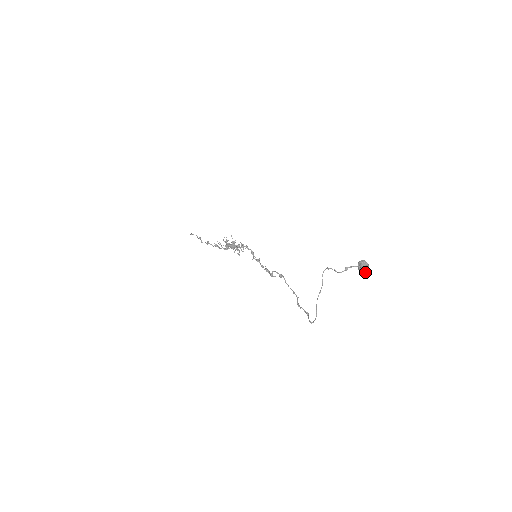
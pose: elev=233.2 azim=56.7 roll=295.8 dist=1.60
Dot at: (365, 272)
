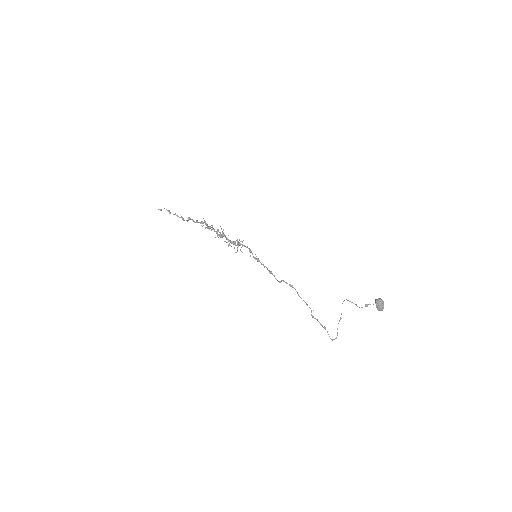
Dot at: (382, 309)
